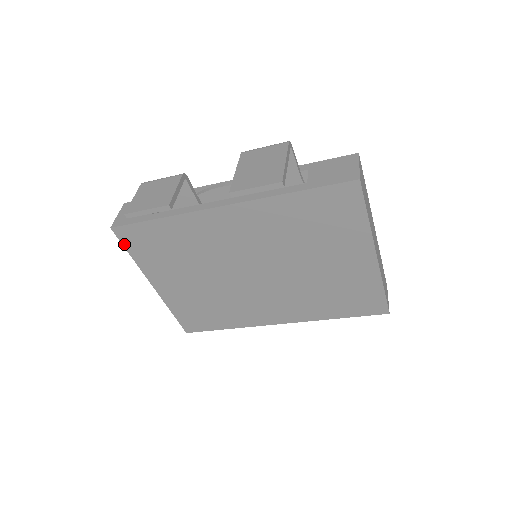
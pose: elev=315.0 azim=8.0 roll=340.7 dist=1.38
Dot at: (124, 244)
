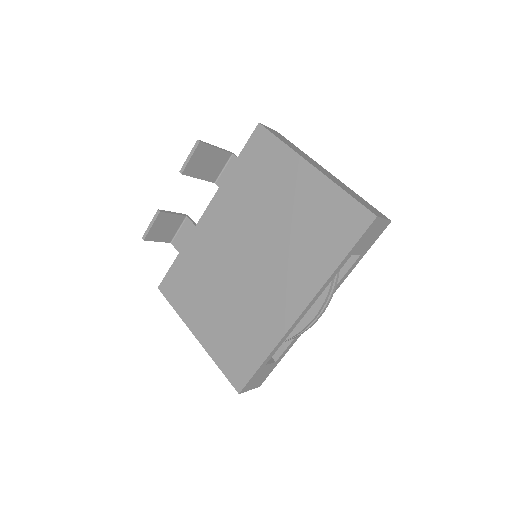
Dot at: (168, 299)
